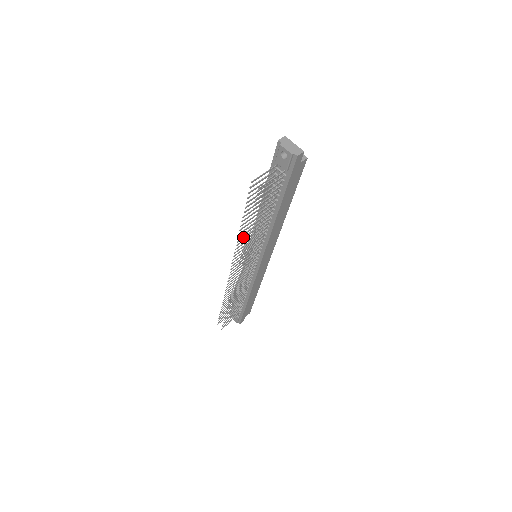
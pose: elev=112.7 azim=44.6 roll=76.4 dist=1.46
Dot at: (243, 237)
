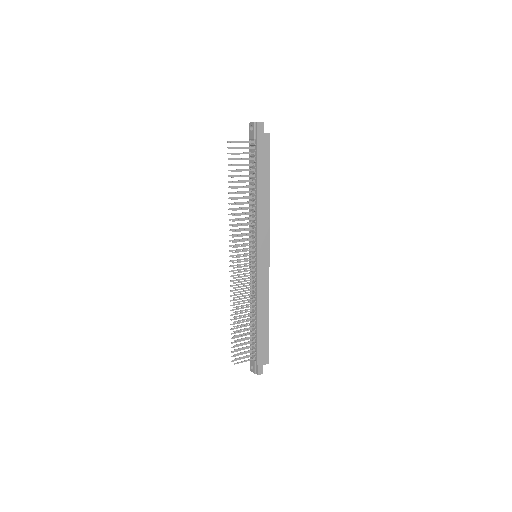
Dot at: (235, 213)
